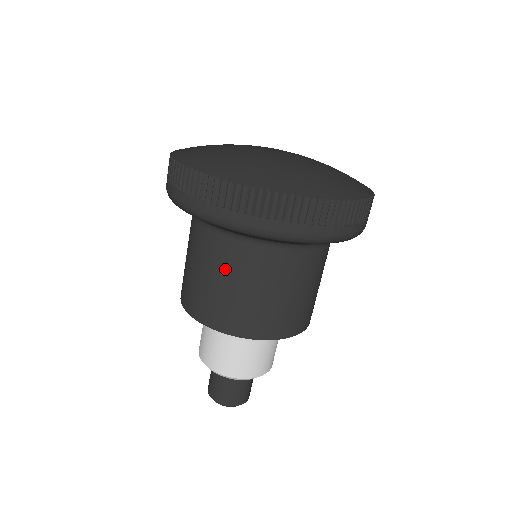
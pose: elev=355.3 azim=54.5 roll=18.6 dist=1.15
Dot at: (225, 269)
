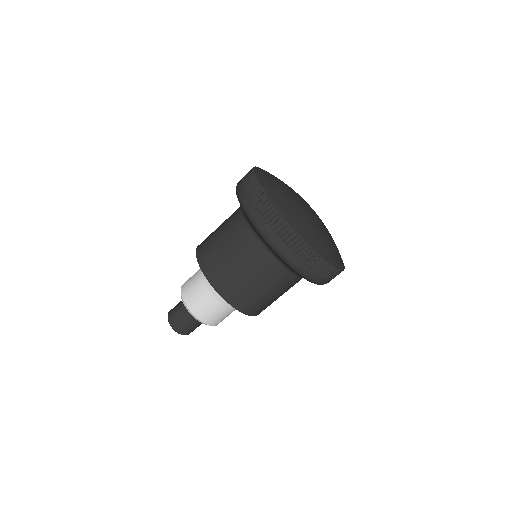
Dot at: (272, 285)
